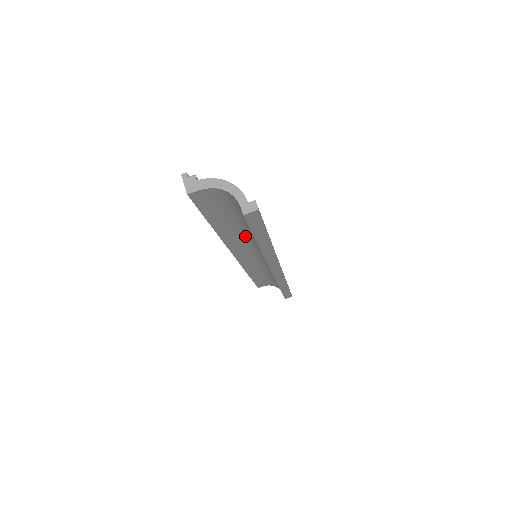
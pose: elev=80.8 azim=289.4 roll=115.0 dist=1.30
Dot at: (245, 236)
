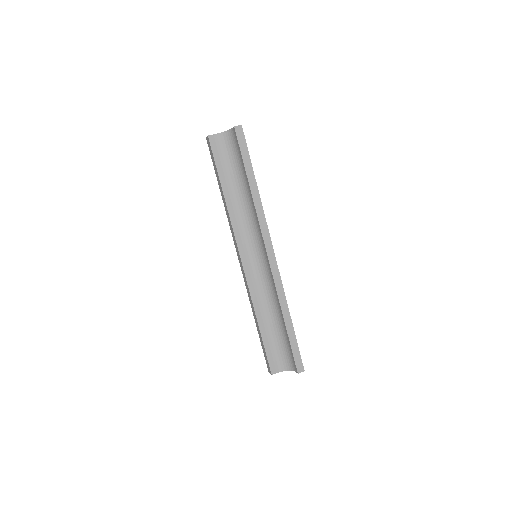
Dot at: (244, 210)
